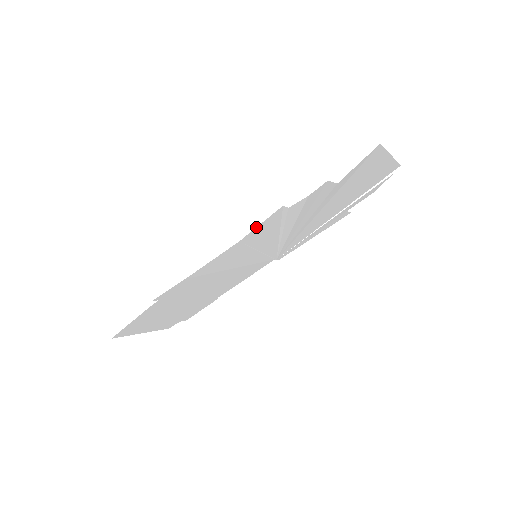
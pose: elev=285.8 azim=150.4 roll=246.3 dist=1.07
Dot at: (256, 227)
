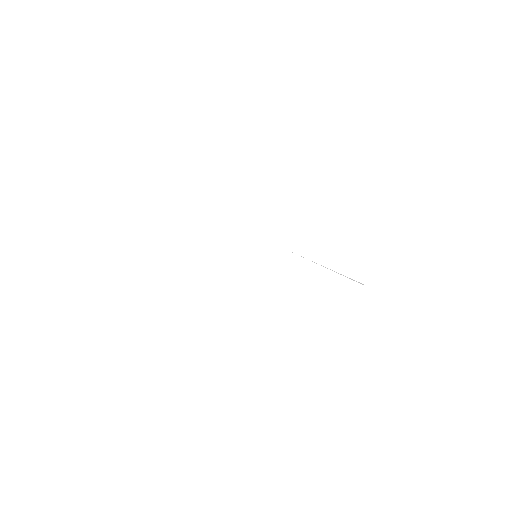
Dot at: occluded
